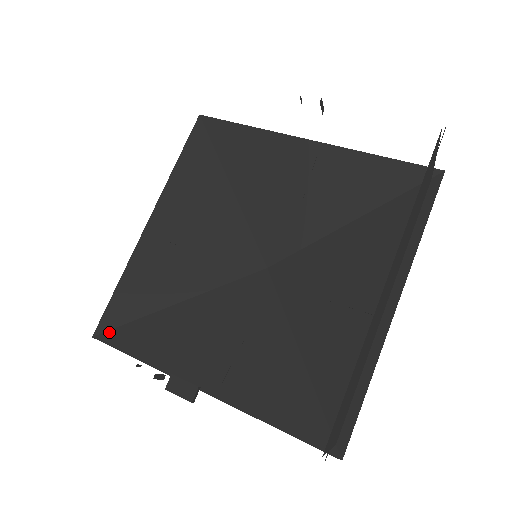
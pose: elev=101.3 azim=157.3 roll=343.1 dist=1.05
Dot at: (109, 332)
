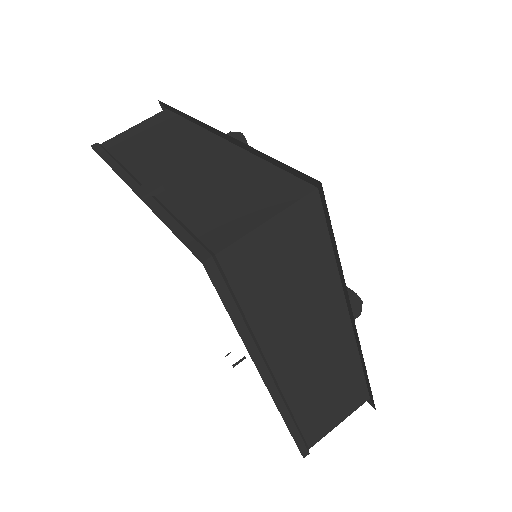
Dot at: occluded
